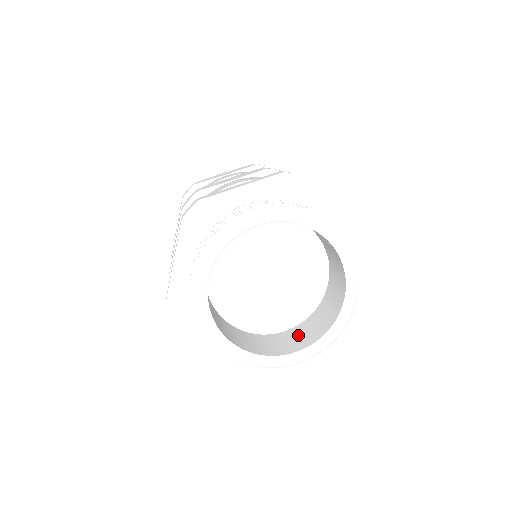
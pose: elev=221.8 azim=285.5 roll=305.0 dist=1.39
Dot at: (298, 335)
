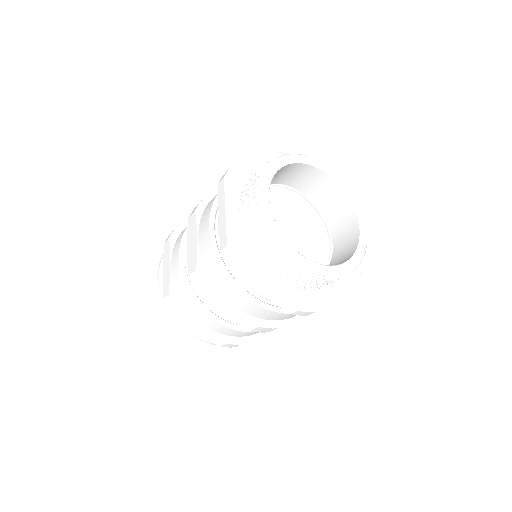
Dot at: occluded
